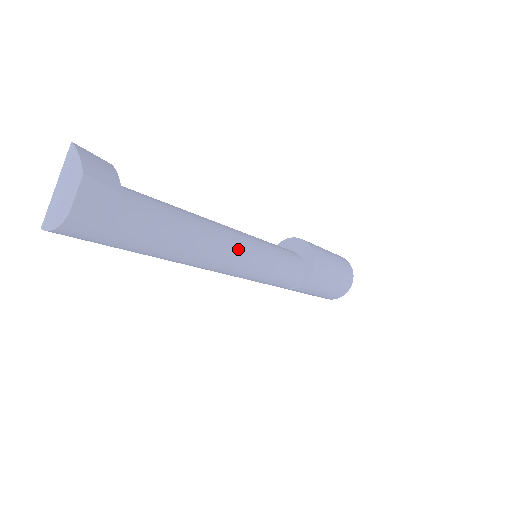
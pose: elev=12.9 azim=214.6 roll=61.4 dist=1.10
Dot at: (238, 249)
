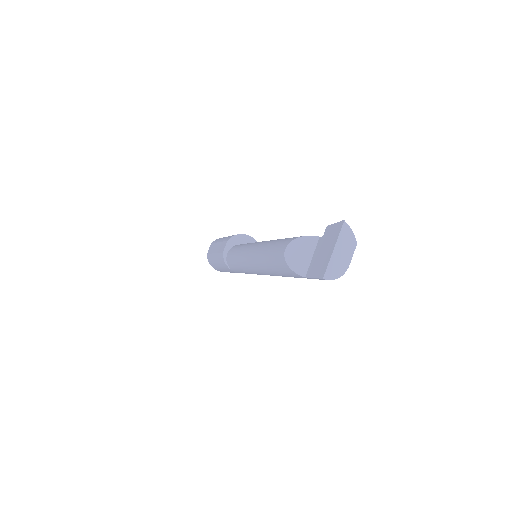
Dot at: occluded
